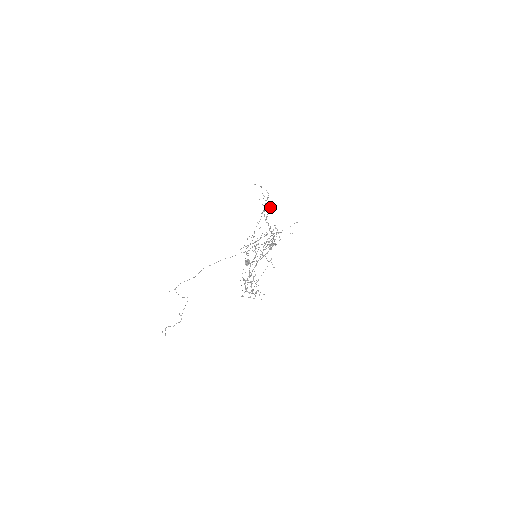
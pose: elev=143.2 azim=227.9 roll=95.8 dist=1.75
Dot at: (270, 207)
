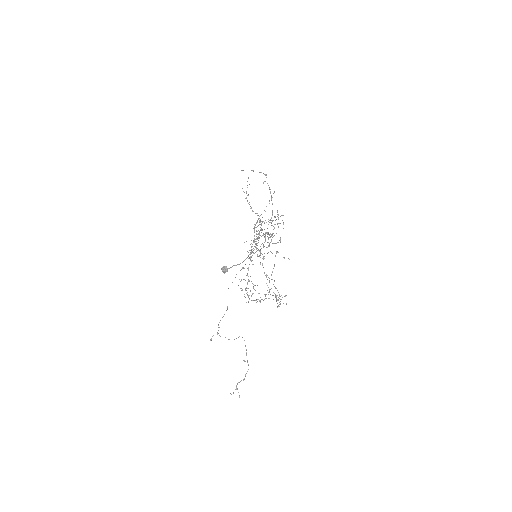
Dot at: (248, 194)
